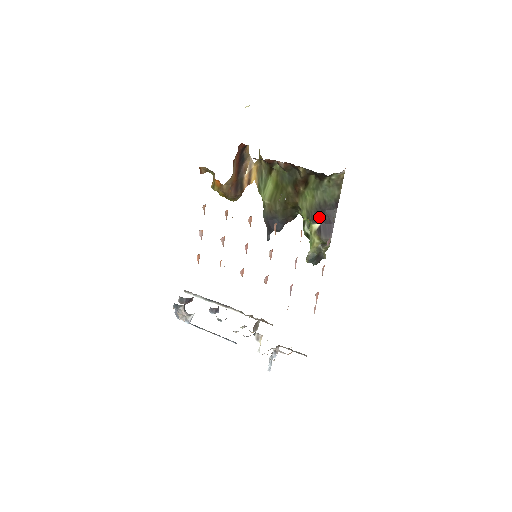
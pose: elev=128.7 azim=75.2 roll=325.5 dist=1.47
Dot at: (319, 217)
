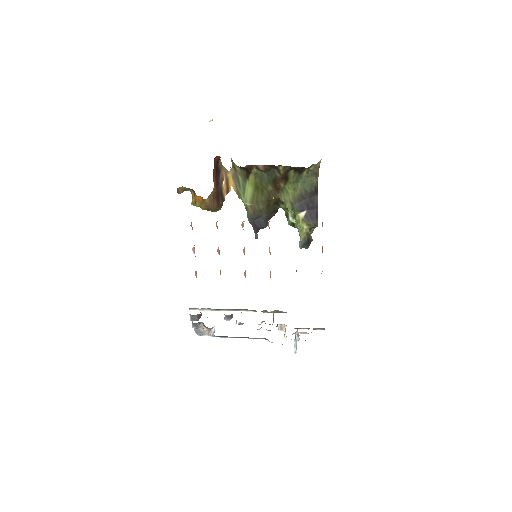
Dot at: (303, 206)
